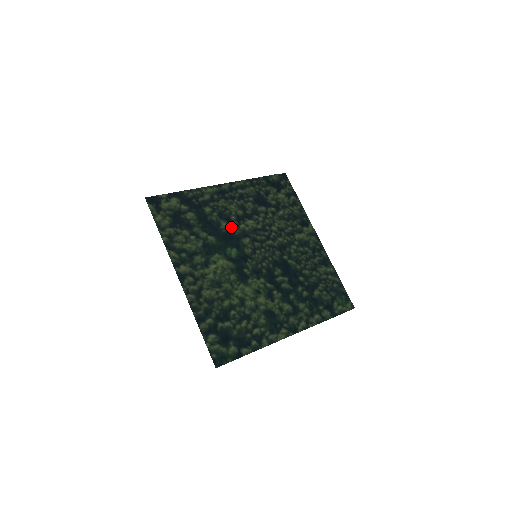
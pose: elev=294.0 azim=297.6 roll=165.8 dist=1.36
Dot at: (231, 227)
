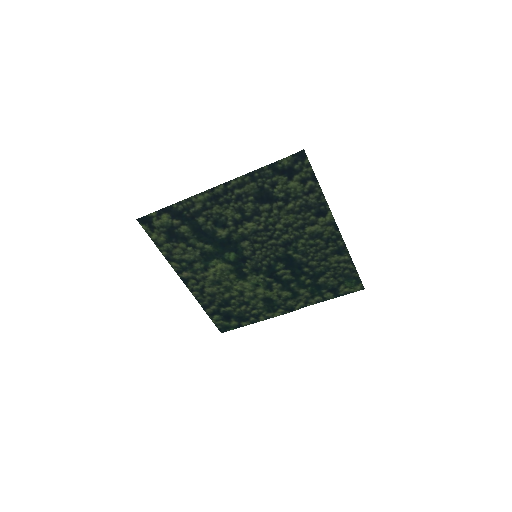
Dot at: (228, 233)
